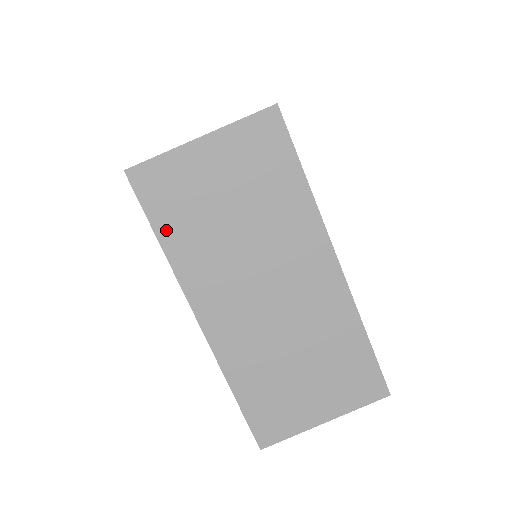
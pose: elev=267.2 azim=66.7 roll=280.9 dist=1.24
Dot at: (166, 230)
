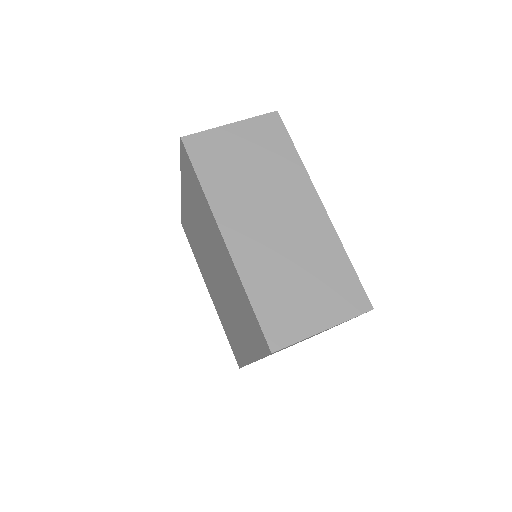
Dot at: (205, 175)
